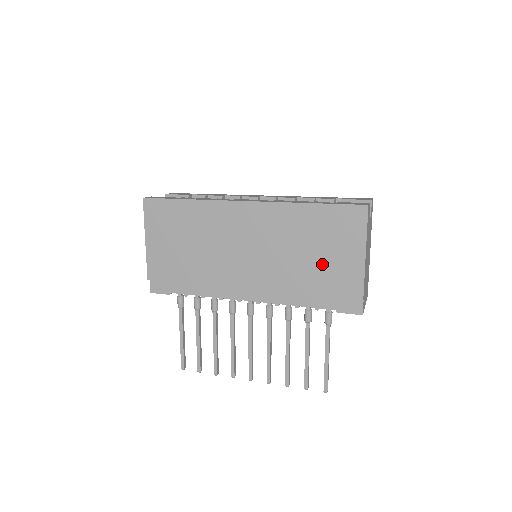
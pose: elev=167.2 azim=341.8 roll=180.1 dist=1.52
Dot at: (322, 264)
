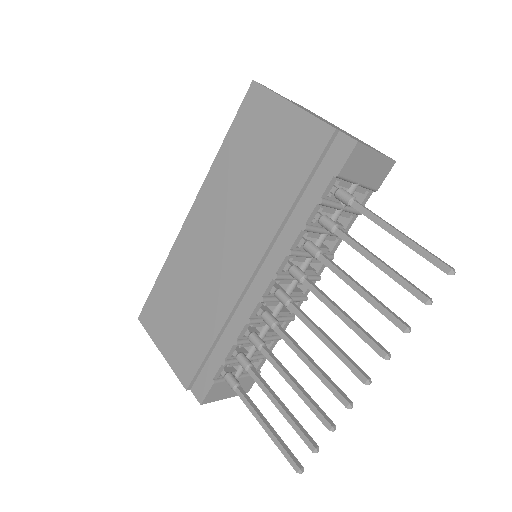
Dot at: (275, 162)
